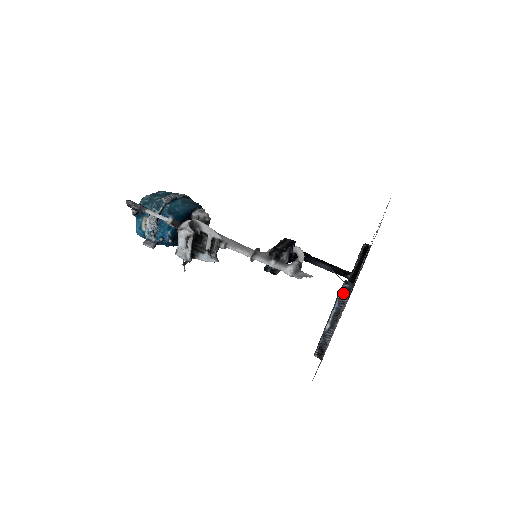
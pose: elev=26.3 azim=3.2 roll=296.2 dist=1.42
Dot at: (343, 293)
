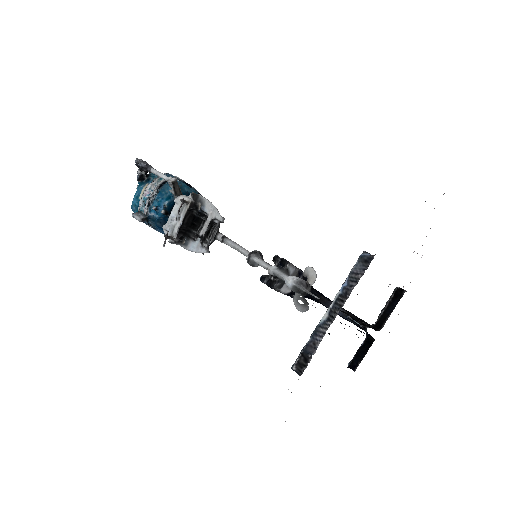
Dot at: (359, 265)
